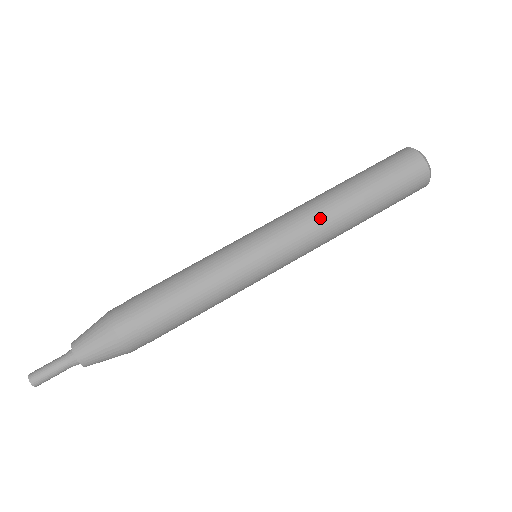
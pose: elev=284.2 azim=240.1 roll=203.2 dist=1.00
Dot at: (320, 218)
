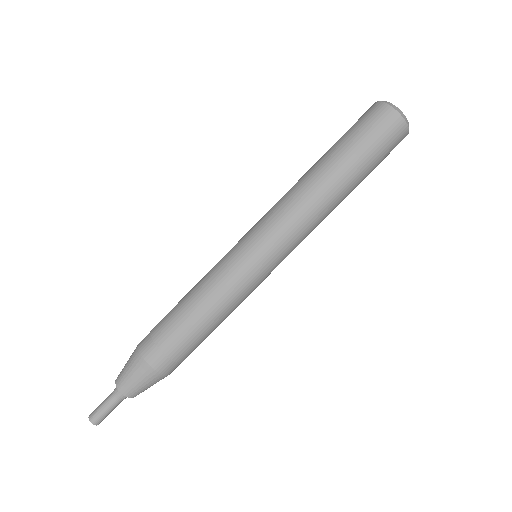
Dot at: (320, 221)
